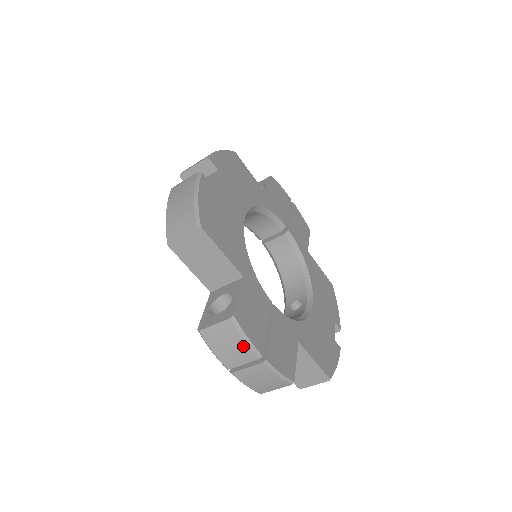
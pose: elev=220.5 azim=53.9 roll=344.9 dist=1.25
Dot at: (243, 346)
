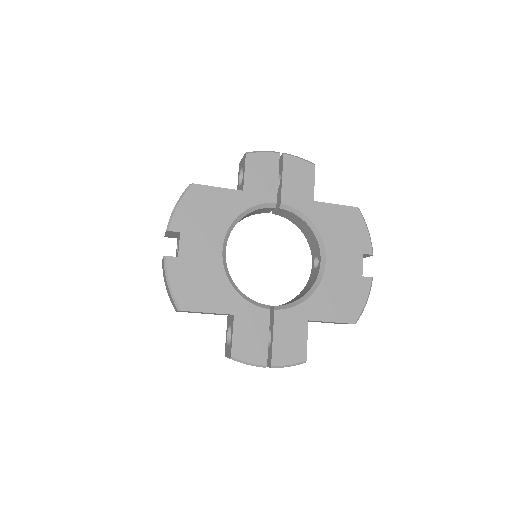
Dot at: (251, 365)
